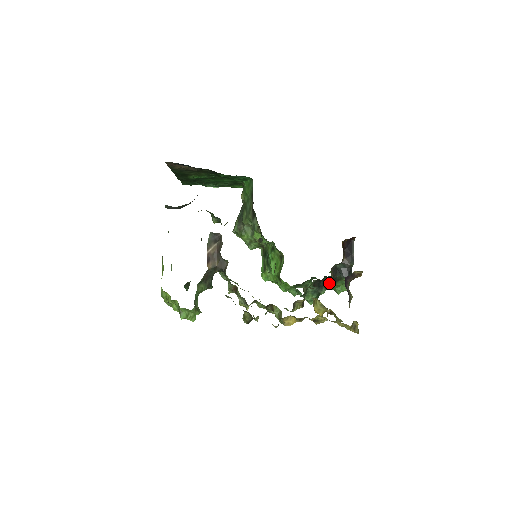
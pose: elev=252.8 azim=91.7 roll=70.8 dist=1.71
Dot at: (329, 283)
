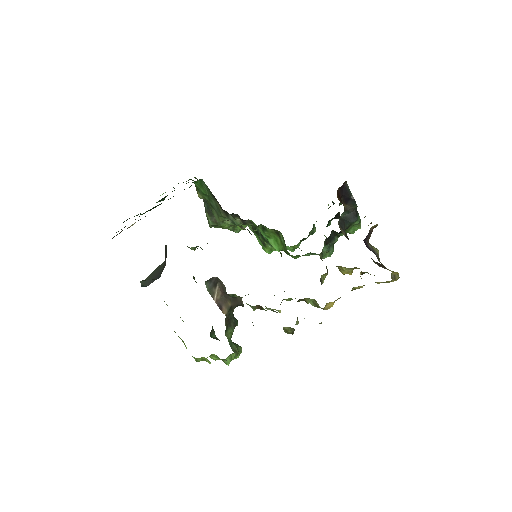
Dot at: occluded
